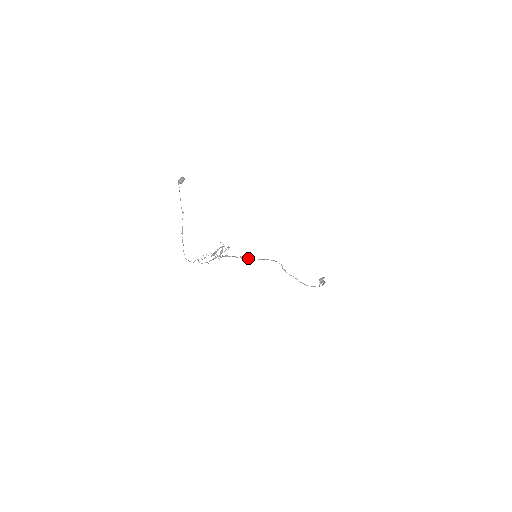
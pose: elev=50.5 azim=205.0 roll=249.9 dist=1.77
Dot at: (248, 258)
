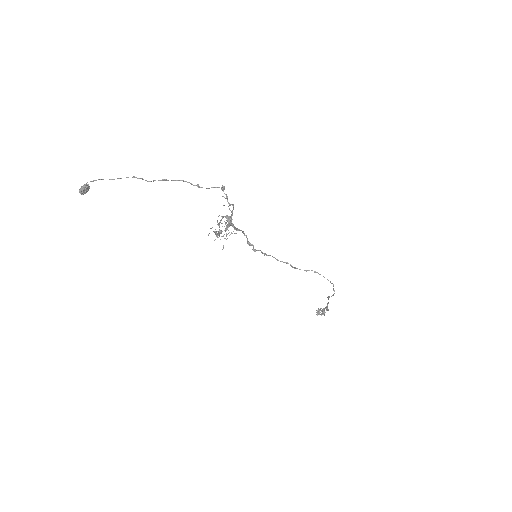
Dot at: (254, 249)
